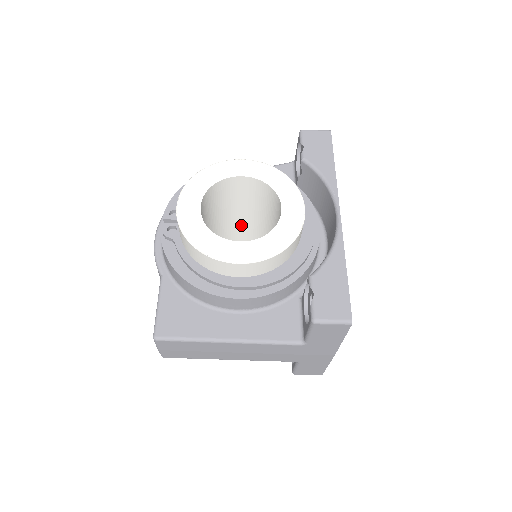
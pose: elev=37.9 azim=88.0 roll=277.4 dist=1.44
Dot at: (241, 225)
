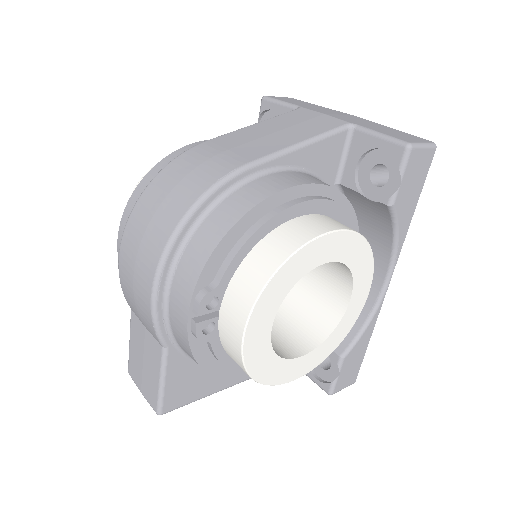
Dot at: occluded
